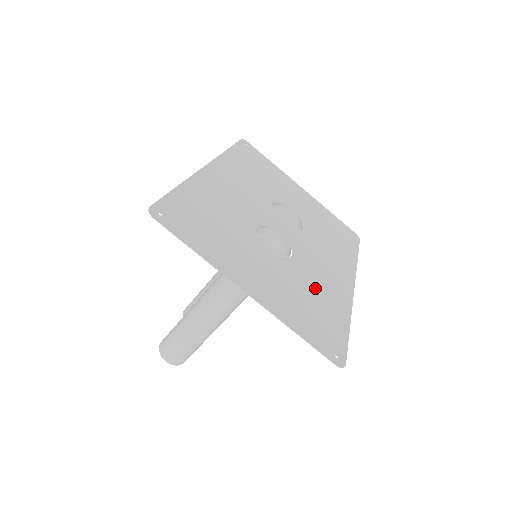
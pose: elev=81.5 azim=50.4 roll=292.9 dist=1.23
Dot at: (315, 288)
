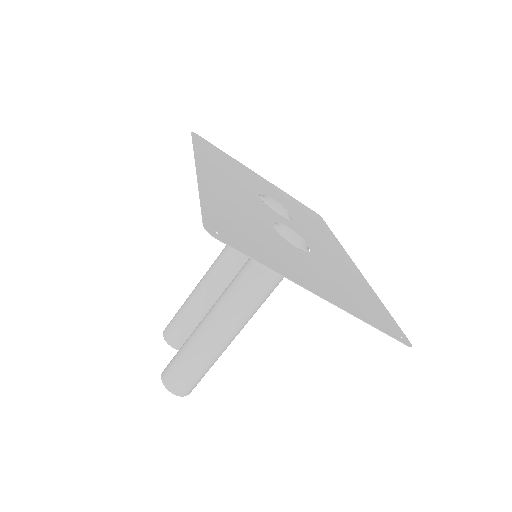
Dot at: (343, 275)
